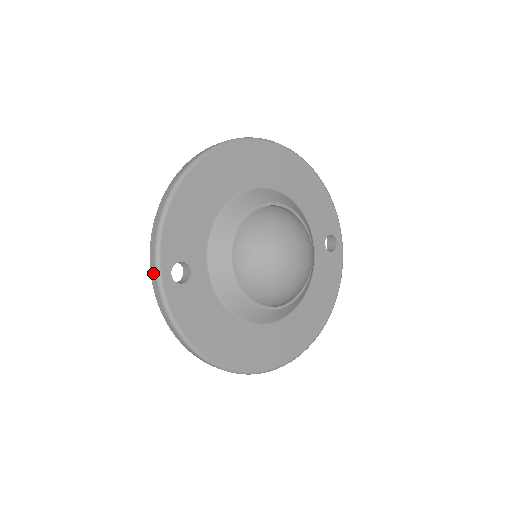
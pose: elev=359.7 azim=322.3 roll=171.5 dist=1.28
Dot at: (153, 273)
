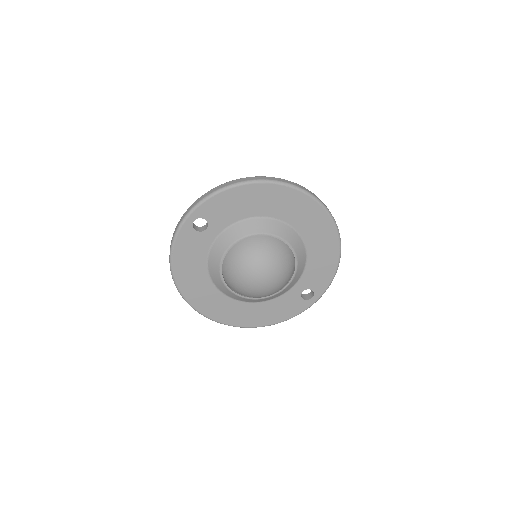
Dot at: (187, 211)
